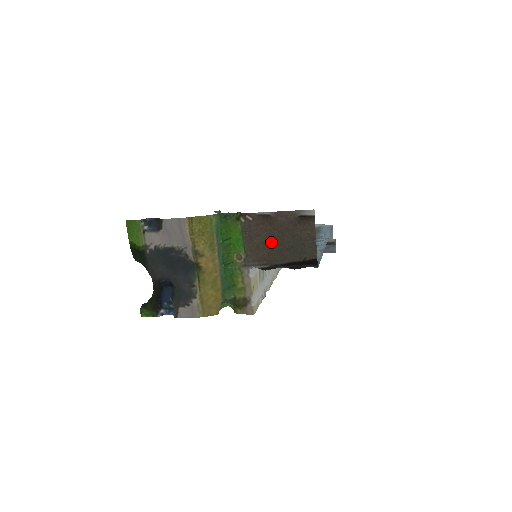
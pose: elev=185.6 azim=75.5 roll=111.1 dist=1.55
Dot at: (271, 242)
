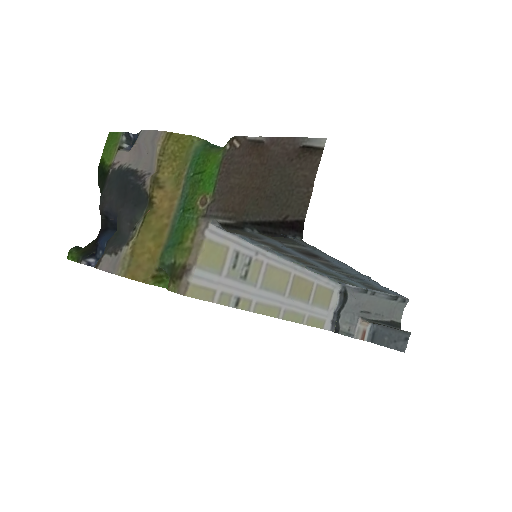
Dot at: (251, 184)
